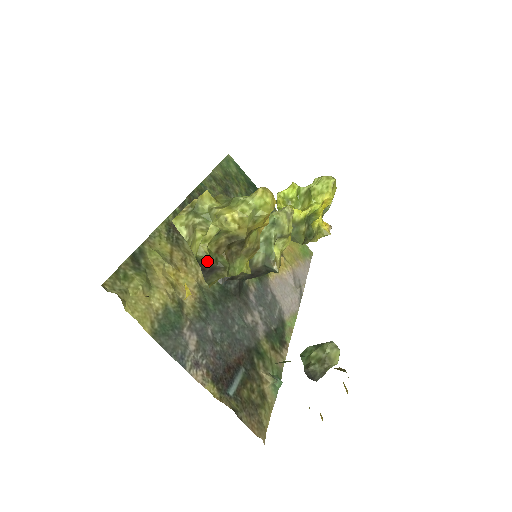
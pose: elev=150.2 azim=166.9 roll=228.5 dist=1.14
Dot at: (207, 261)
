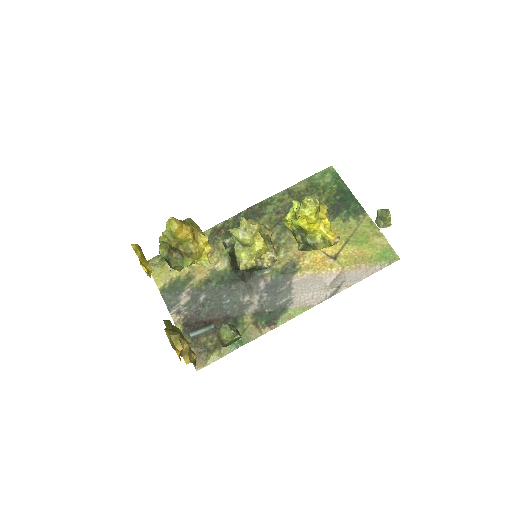
Dot at: occluded
